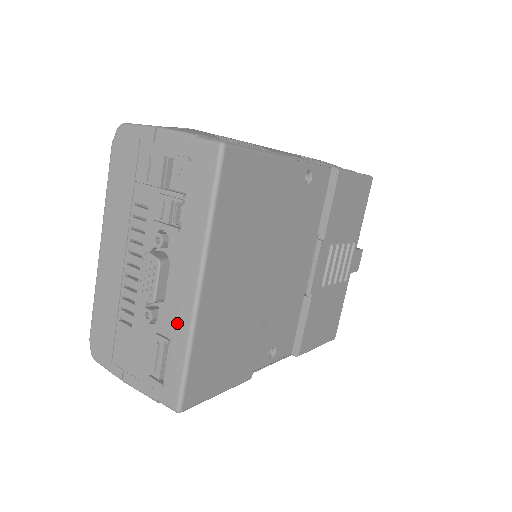
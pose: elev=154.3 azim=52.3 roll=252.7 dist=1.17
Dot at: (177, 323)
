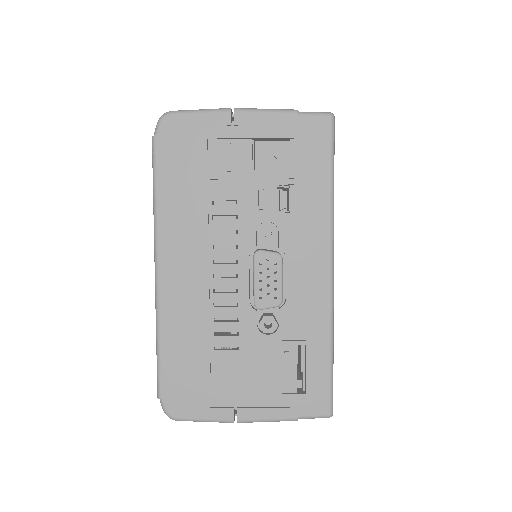
Dot at: (311, 318)
